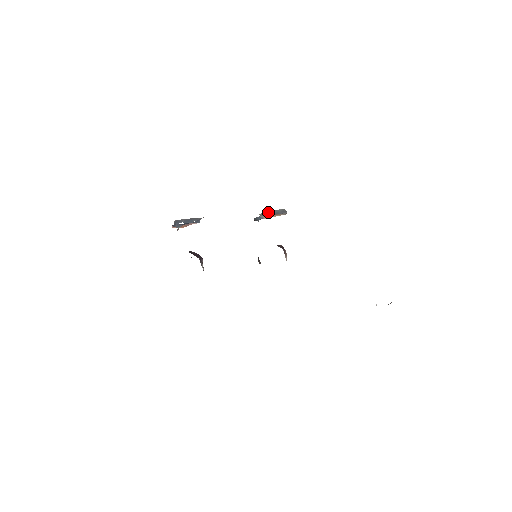
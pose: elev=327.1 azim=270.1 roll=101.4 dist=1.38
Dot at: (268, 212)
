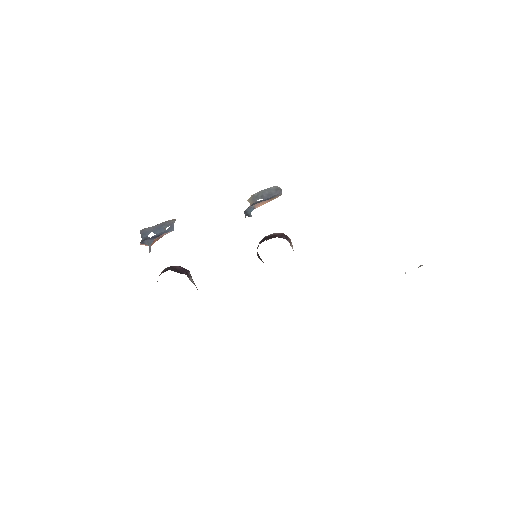
Dot at: (257, 194)
